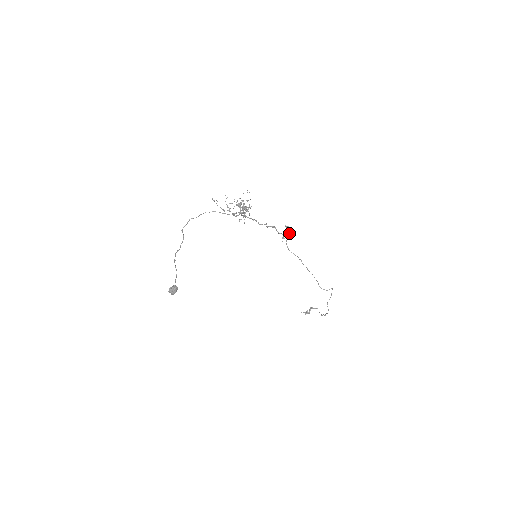
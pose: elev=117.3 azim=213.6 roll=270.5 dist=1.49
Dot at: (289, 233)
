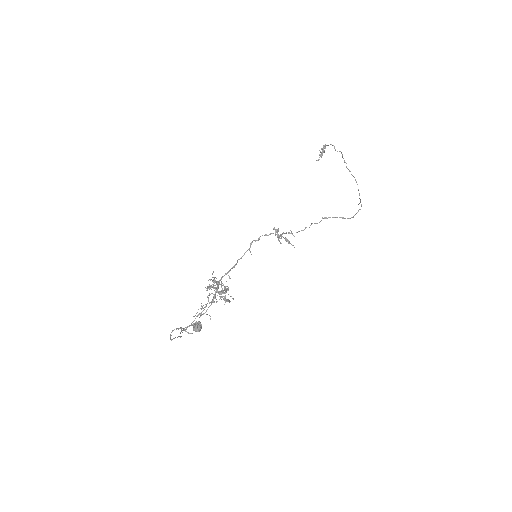
Dot at: (286, 241)
